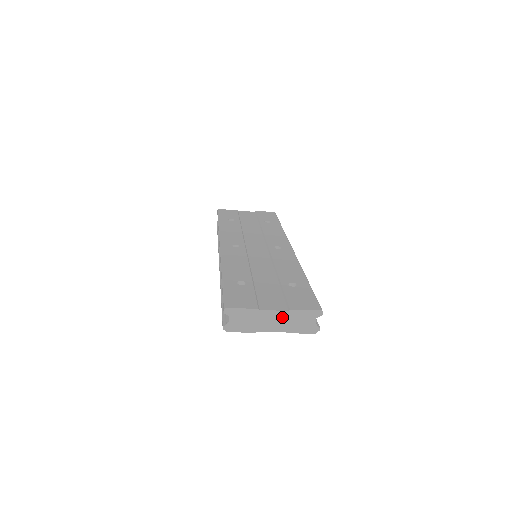
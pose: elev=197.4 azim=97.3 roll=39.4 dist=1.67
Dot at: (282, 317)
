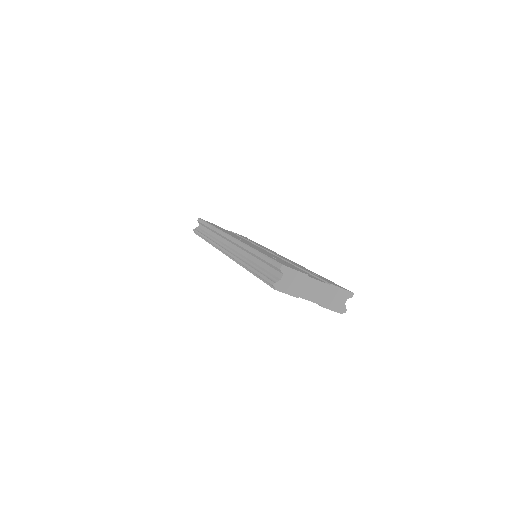
Dot at: (323, 289)
